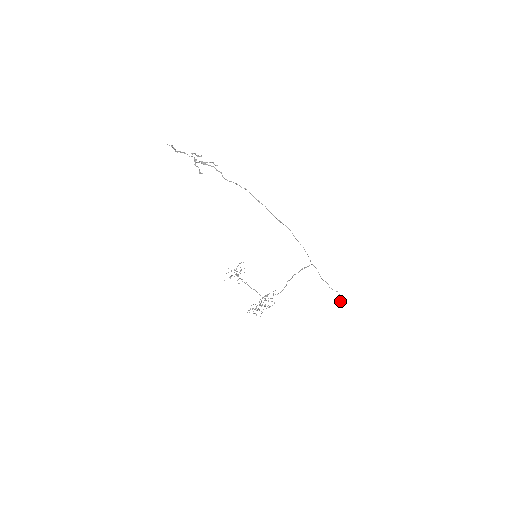
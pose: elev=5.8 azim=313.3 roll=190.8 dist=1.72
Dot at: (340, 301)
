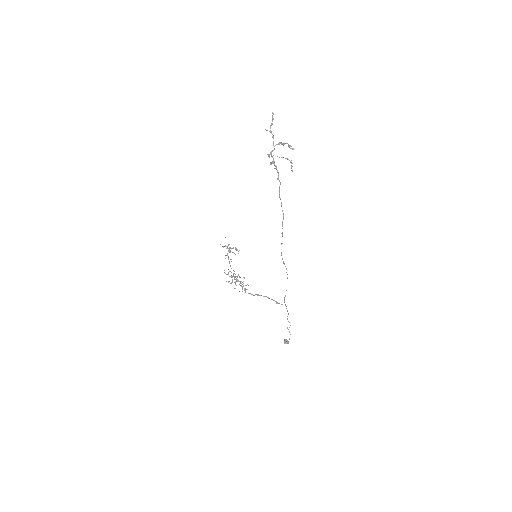
Dot at: (285, 343)
